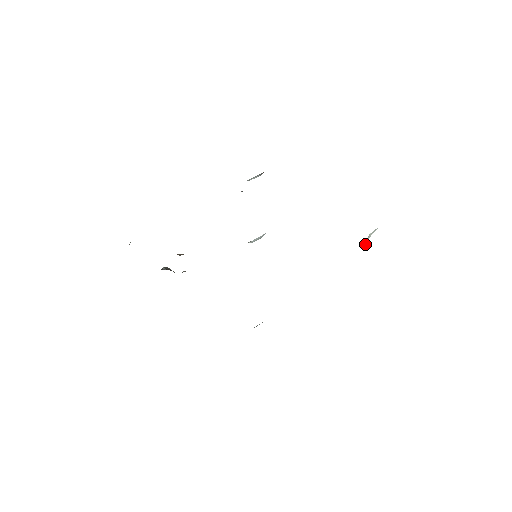
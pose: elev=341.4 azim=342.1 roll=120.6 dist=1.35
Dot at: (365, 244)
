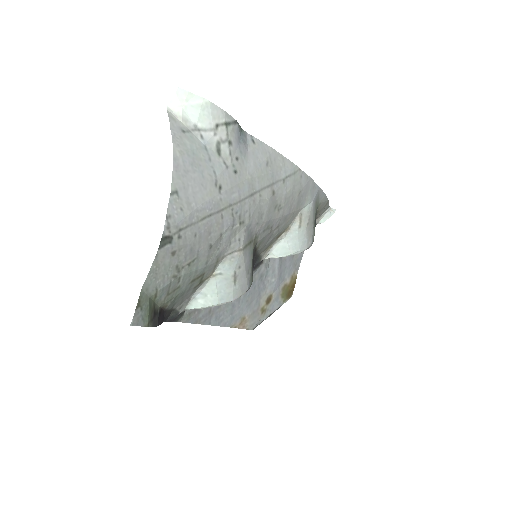
Dot at: (182, 123)
